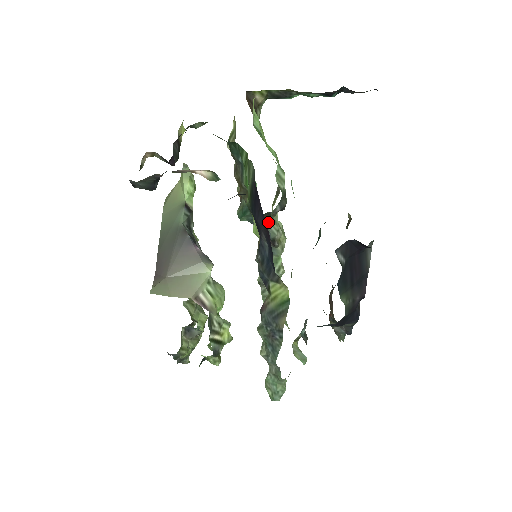
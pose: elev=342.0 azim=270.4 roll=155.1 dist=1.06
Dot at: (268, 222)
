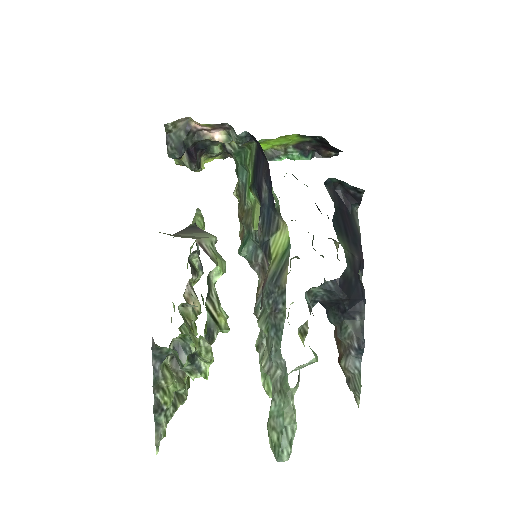
Dot at: occluded
